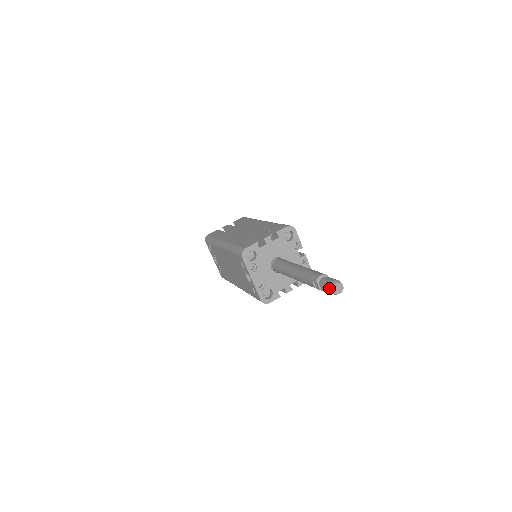
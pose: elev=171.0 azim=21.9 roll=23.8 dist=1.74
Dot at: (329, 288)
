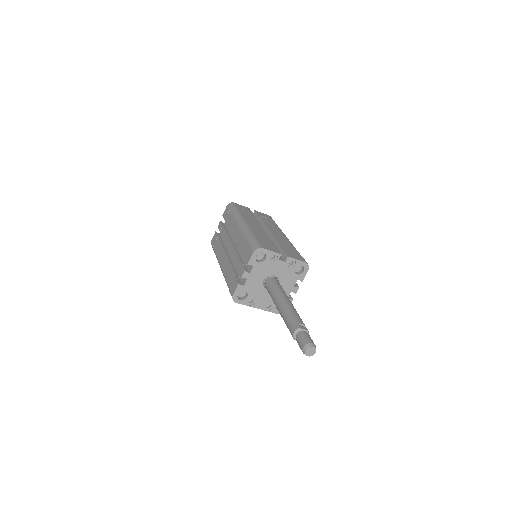
Dot at: occluded
